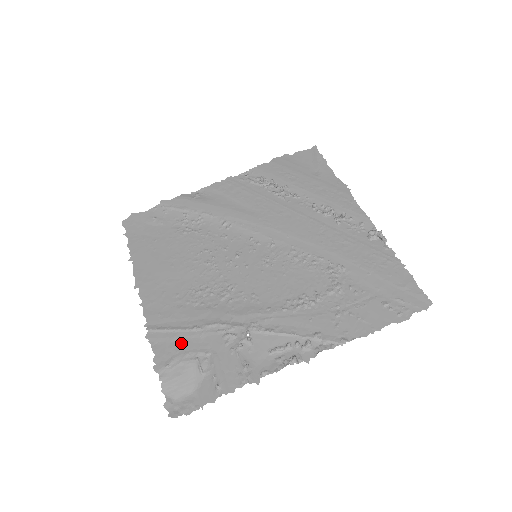
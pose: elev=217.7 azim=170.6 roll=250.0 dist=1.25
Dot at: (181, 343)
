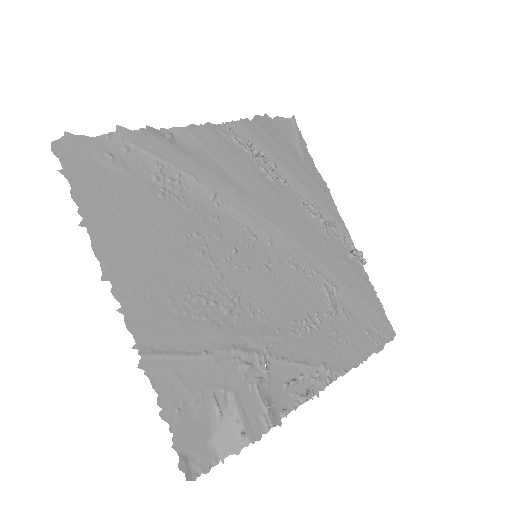
Dot at: (191, 376)
